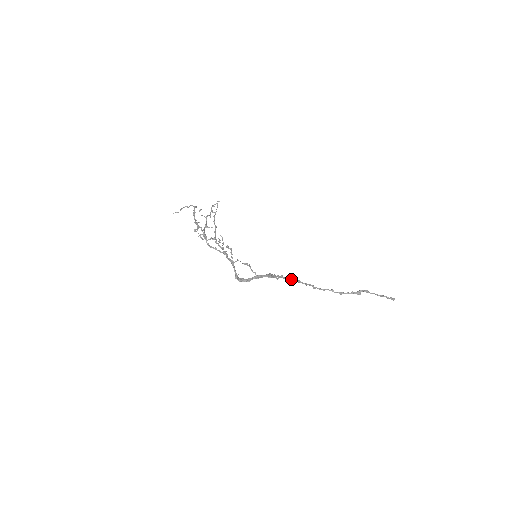
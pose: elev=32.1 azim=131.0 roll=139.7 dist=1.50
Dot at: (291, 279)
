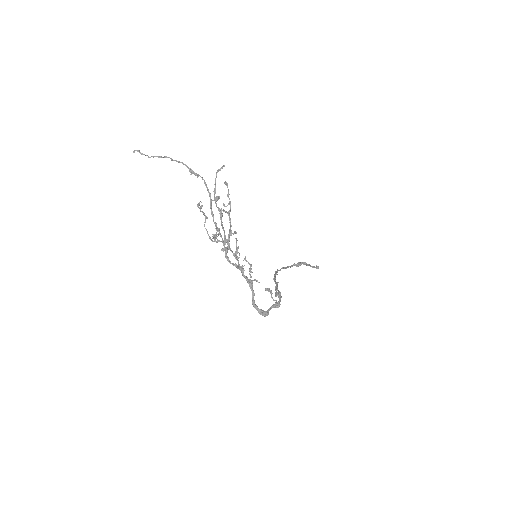
Dot at: (275, 277)
